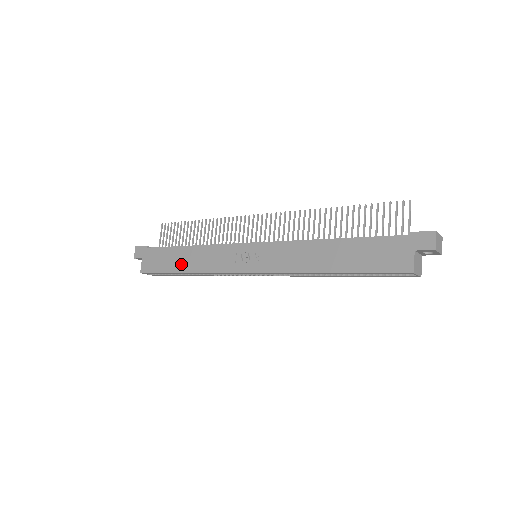
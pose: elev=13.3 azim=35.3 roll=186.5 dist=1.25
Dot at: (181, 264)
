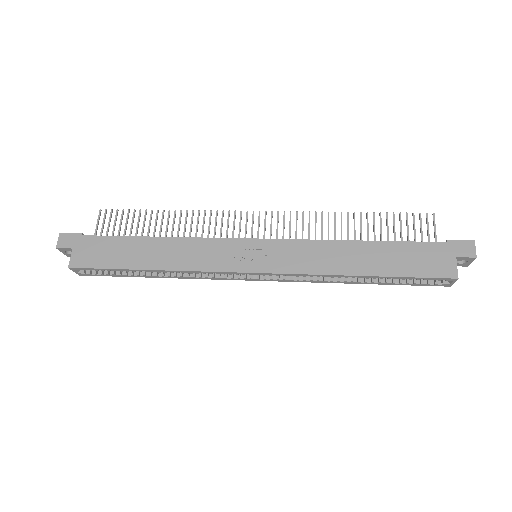
Dot at: (145, 258)
